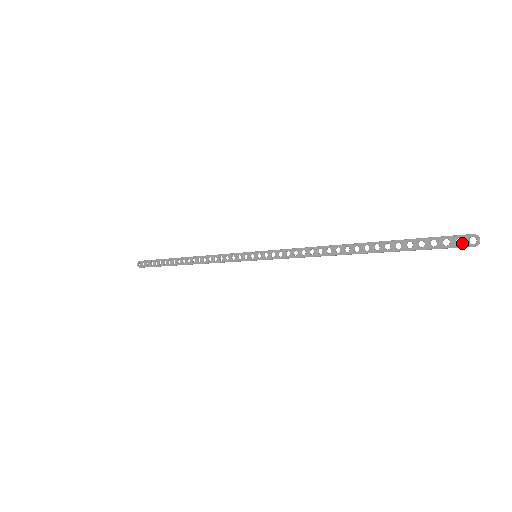
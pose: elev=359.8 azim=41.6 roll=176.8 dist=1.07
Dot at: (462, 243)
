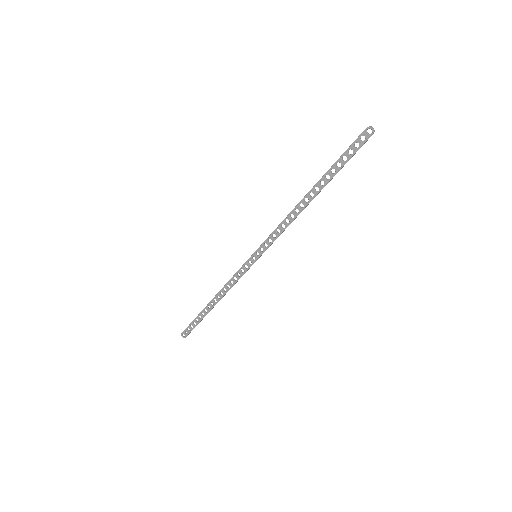
Dot at: (365, 138)
